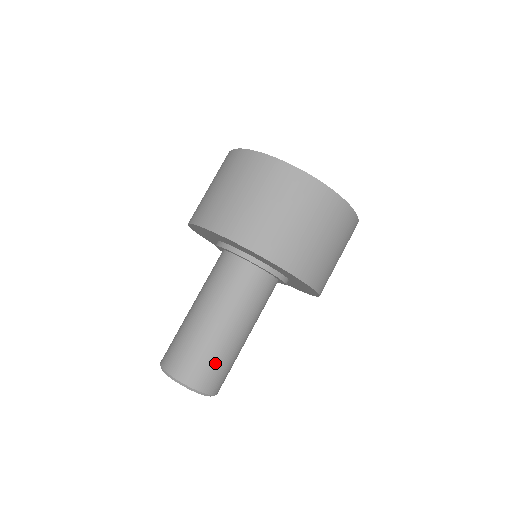
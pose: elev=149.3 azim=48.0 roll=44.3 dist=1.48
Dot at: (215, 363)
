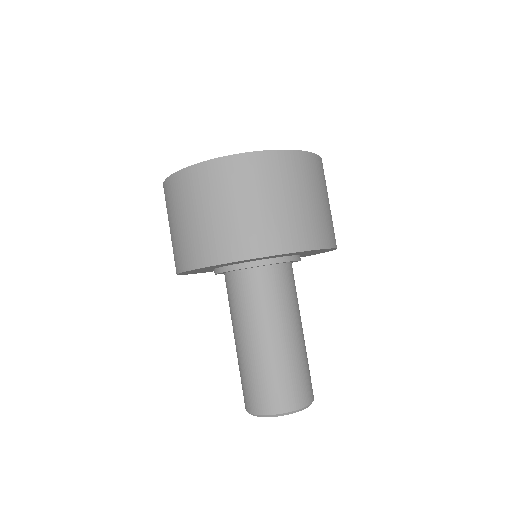
Dot at: (308, 368)
